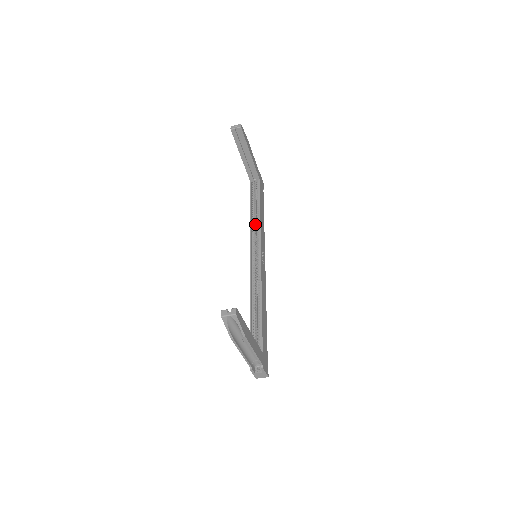
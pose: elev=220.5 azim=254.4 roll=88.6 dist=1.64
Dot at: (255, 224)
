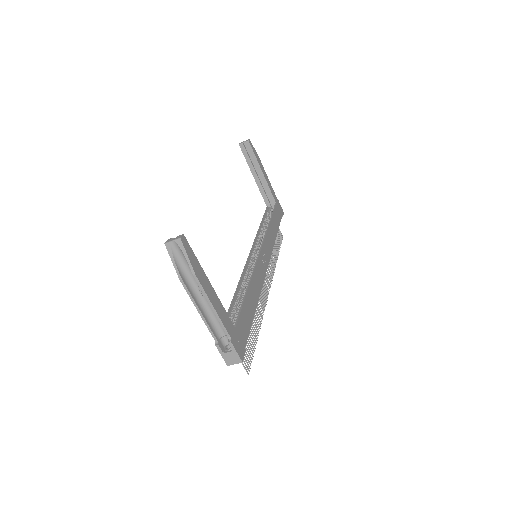
Dot at: (263, 234)
